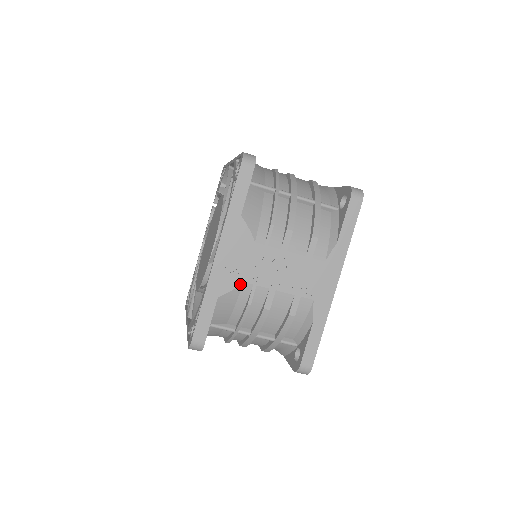
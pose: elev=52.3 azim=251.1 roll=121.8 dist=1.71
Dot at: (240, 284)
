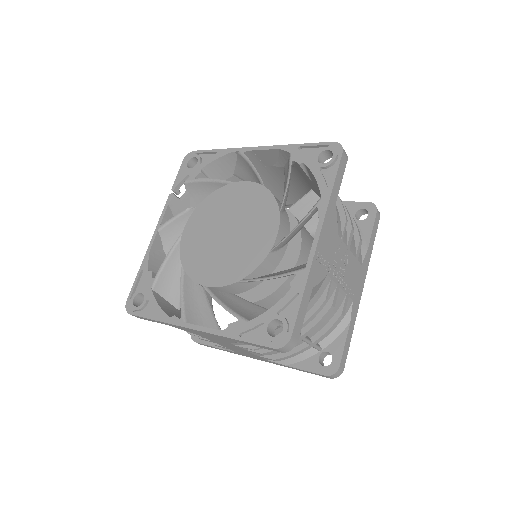
Dot at: (325, 276)
